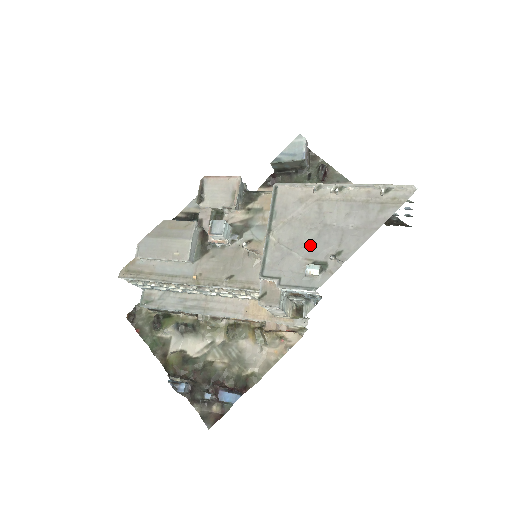
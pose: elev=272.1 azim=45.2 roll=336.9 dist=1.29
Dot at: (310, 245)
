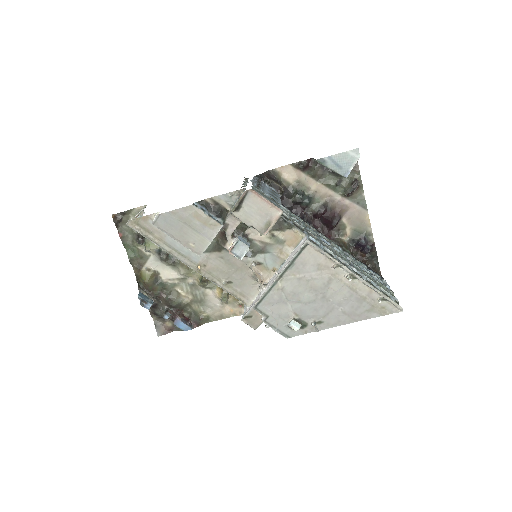
Dot at: (304, 305)
